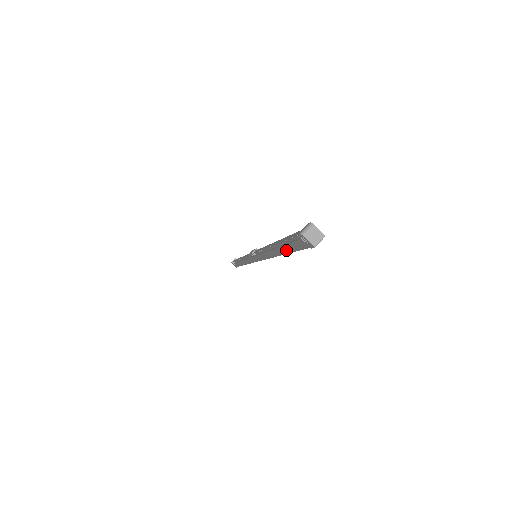
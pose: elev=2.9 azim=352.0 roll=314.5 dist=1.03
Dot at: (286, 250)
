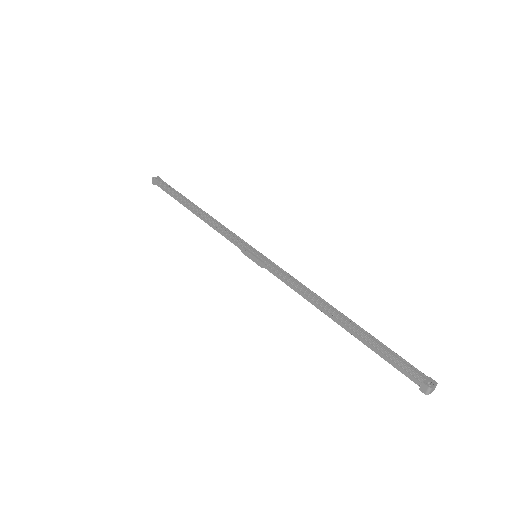
Dot at: (368, 342)
